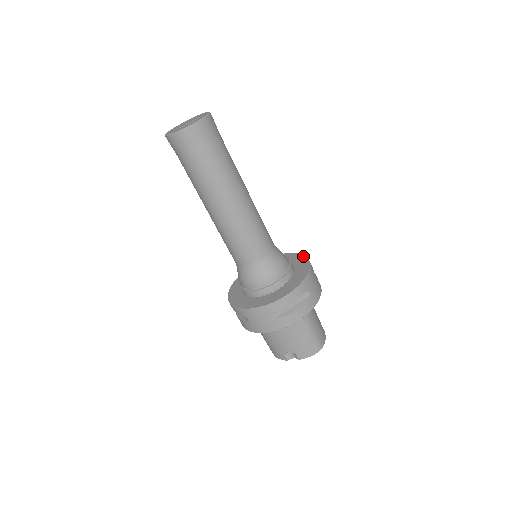
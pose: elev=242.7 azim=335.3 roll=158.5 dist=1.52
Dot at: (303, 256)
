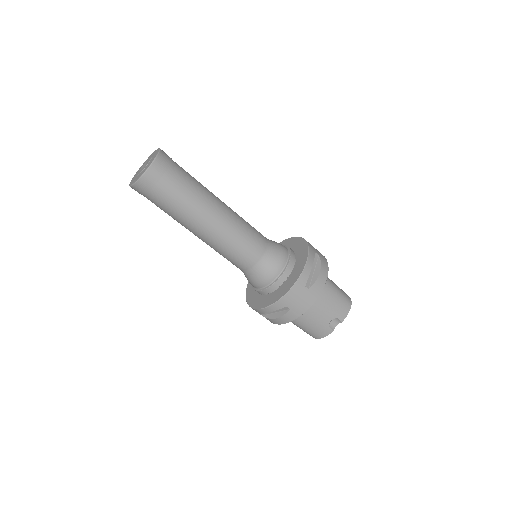
Dot at: (287, 239)
